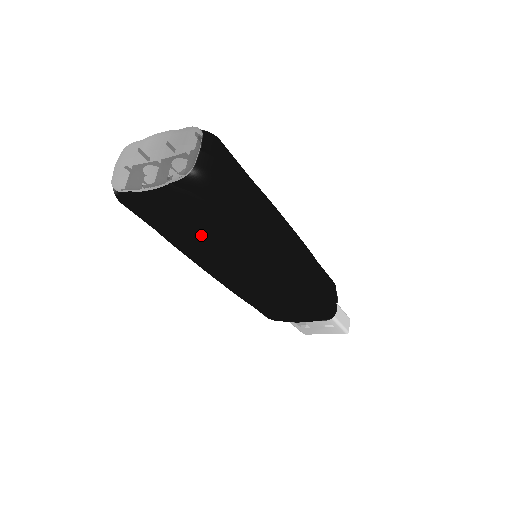
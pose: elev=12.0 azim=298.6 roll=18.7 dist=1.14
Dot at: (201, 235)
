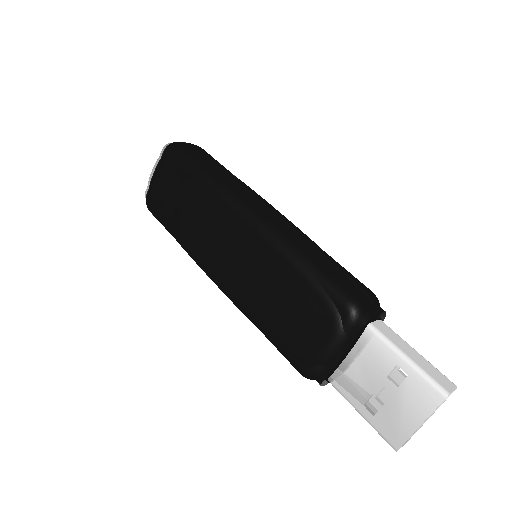
Dot at: (184, 203)
